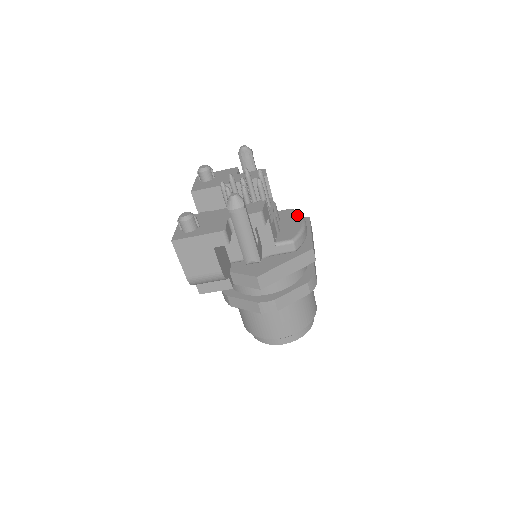
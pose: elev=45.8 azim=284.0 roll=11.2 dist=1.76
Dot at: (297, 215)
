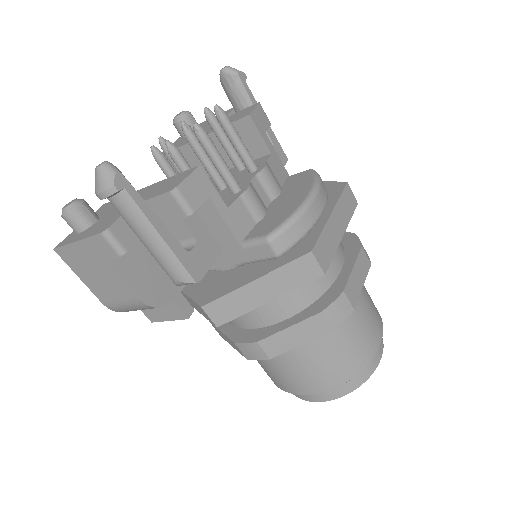
Dot at: (308, 182)
